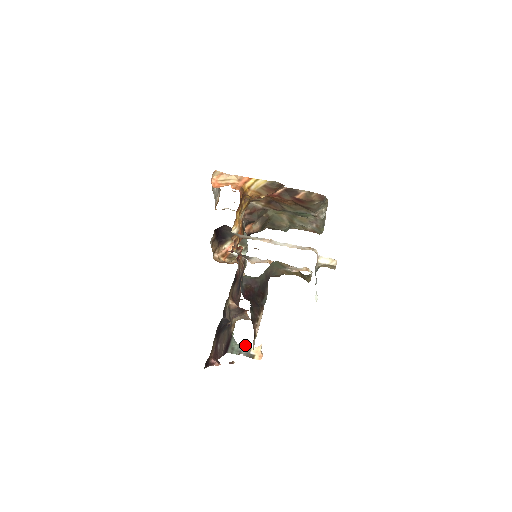
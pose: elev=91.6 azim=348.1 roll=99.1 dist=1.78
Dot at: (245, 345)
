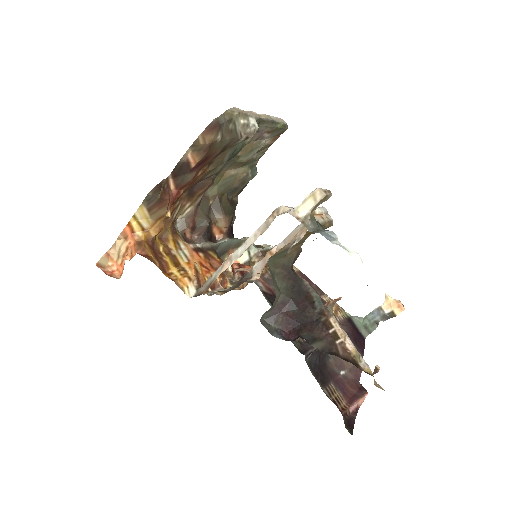
Dot at: (372, 311)
